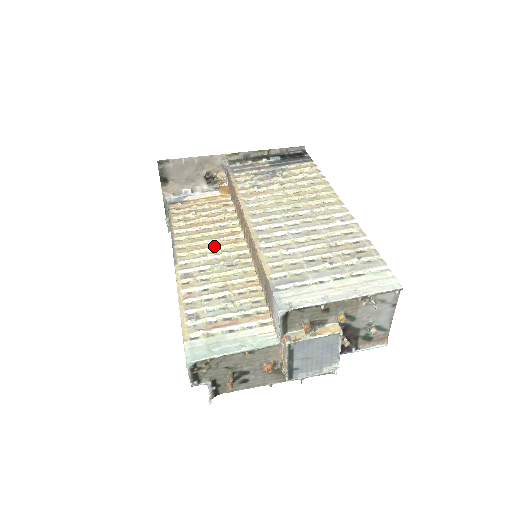
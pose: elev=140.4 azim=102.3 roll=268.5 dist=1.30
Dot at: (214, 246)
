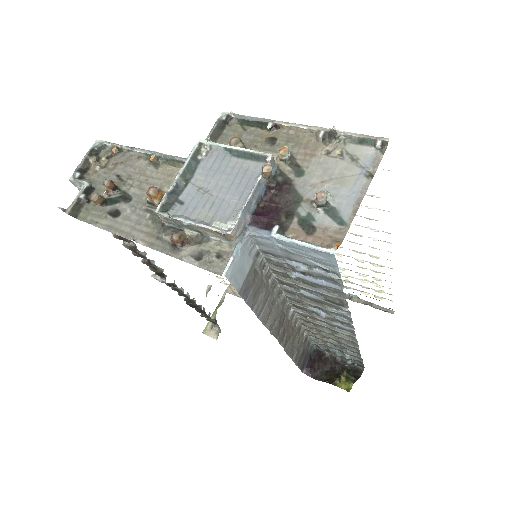
Dot at: occluded
